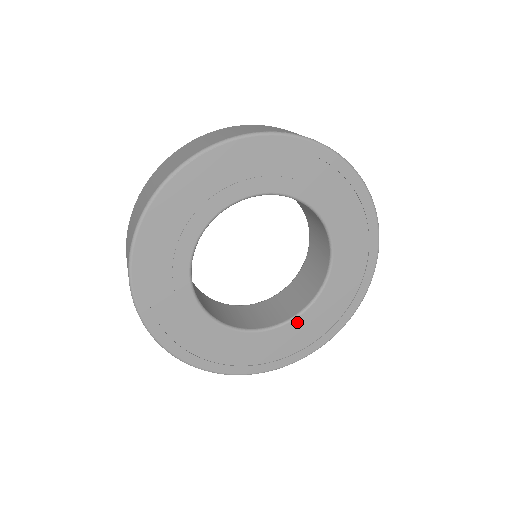
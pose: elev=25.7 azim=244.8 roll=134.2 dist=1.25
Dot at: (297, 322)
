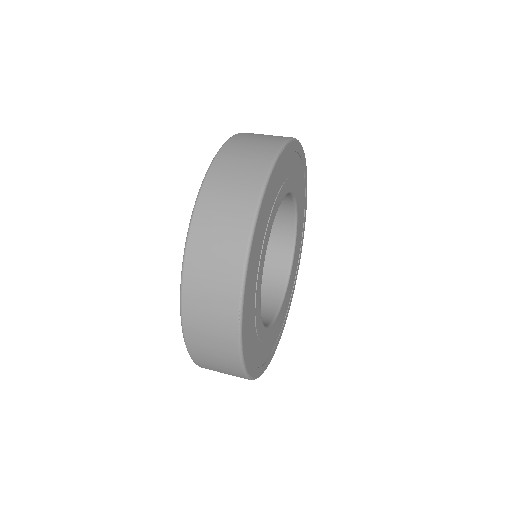
Dot at: (277, 320)
